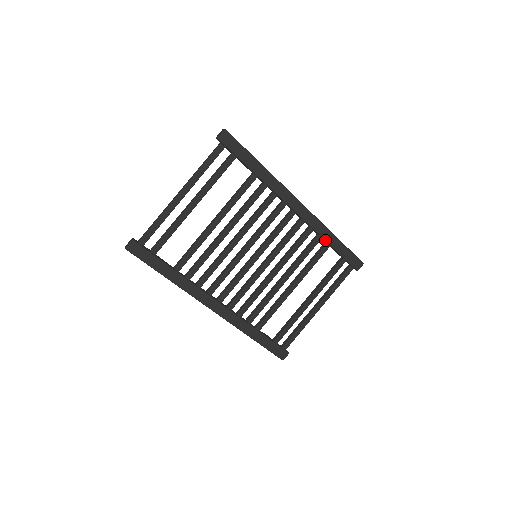
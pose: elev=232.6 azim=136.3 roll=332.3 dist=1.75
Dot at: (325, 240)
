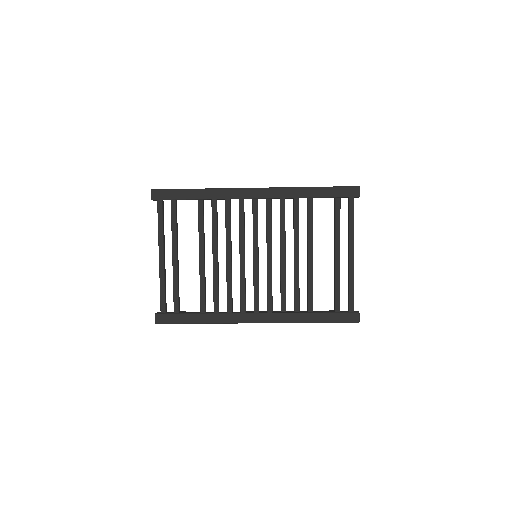
Dot at: occluded
